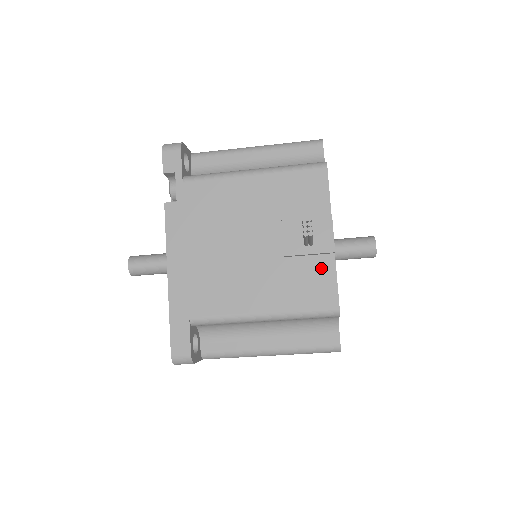
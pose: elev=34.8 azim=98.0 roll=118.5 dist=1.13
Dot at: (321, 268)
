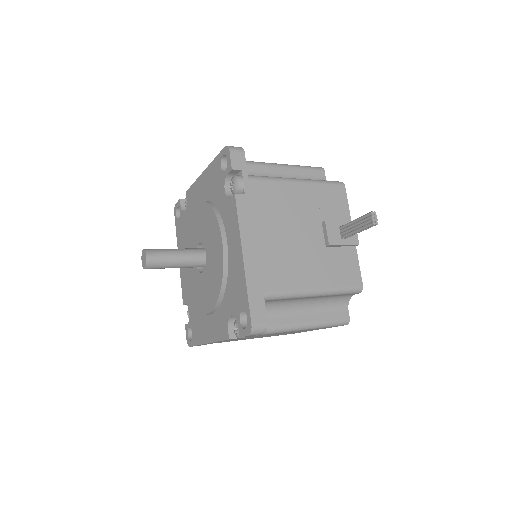
Dot at: (349, 256)
